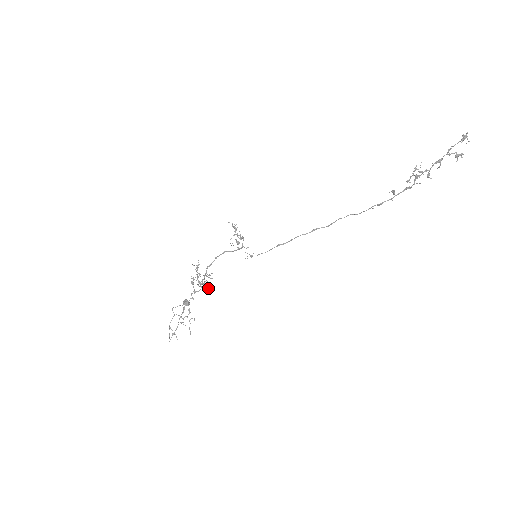
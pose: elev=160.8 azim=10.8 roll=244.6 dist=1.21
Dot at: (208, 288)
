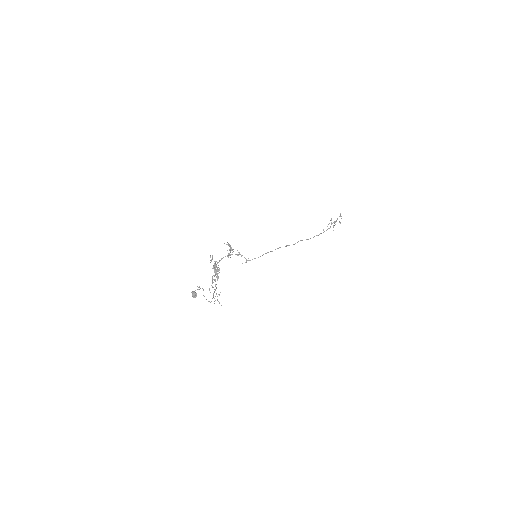
Dot at: (217, 280)
